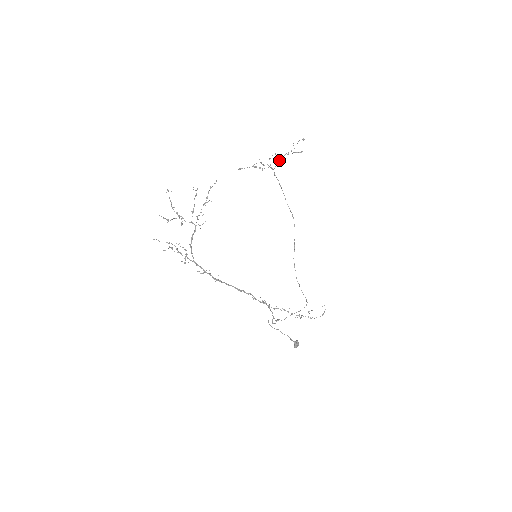
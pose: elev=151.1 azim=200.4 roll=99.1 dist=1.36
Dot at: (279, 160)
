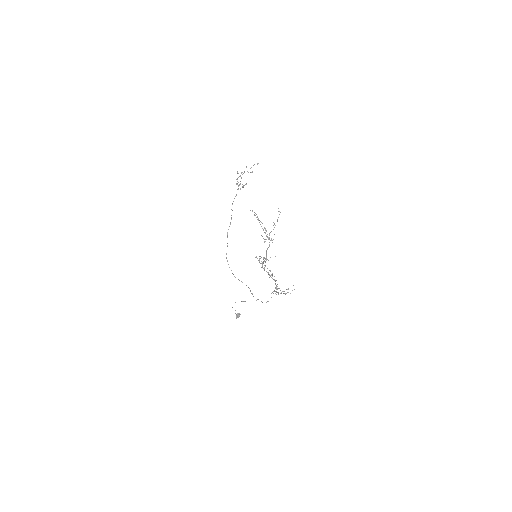
Dot at: (238, 177)
